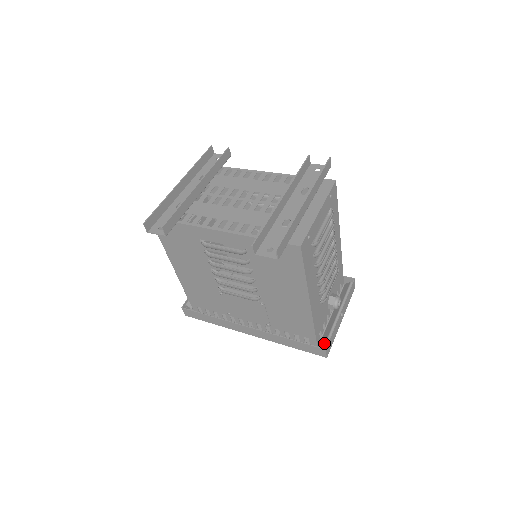
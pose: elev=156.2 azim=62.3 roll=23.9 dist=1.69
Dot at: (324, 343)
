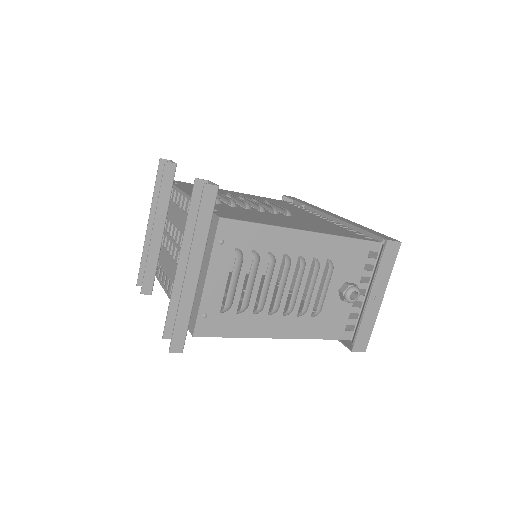
Dot at: (352, 341)
